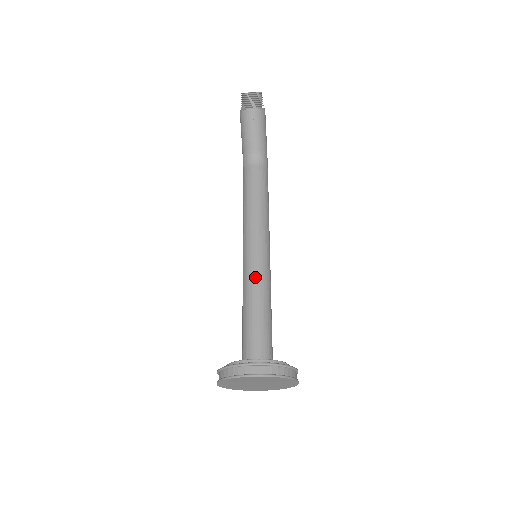
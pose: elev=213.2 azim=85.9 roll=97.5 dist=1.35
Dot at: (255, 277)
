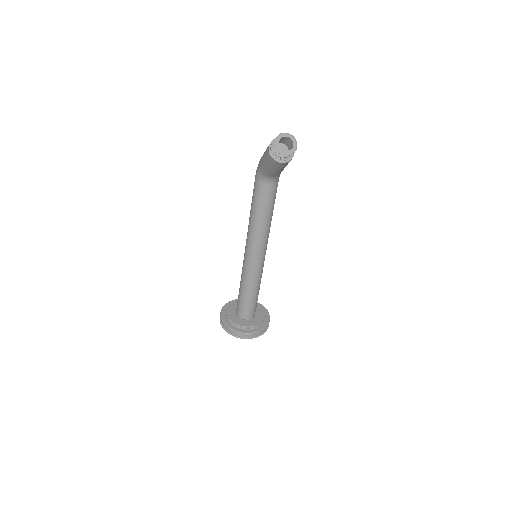
Dot at: (254, 275)
